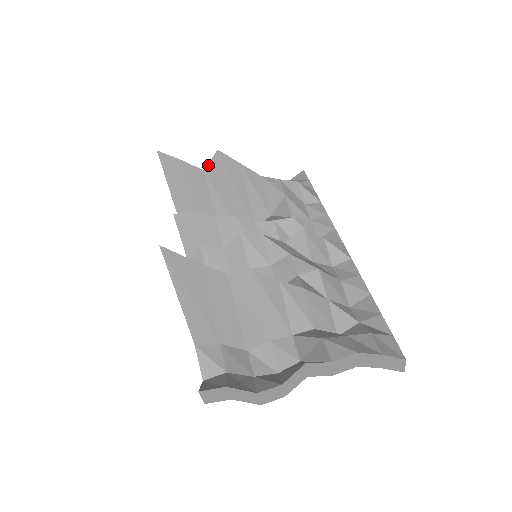
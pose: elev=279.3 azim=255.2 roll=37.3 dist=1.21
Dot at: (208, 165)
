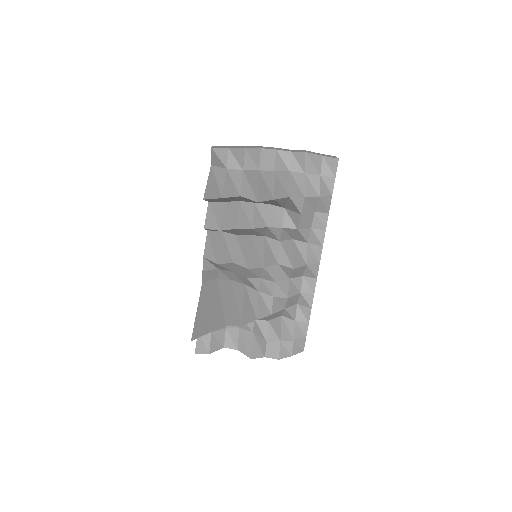
Dot at: occluded
